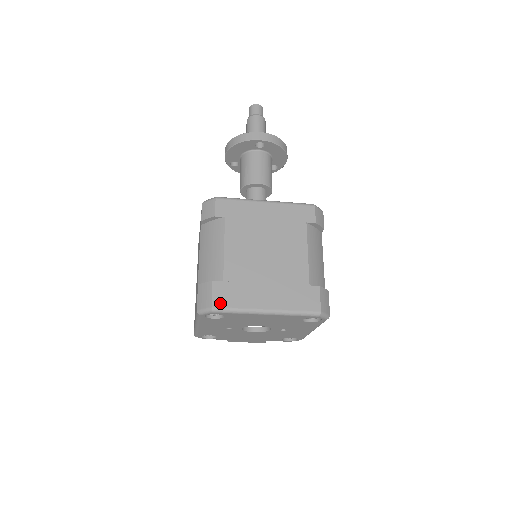
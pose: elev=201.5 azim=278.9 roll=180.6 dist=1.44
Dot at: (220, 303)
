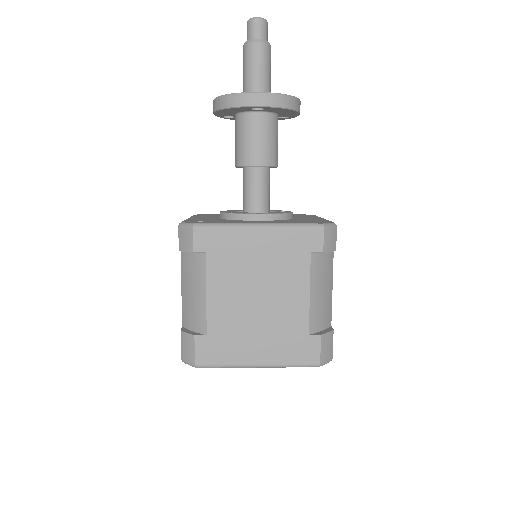
Dot at: (204, 360)
